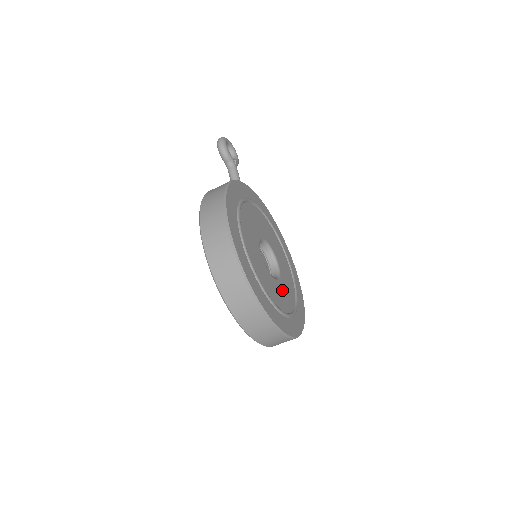
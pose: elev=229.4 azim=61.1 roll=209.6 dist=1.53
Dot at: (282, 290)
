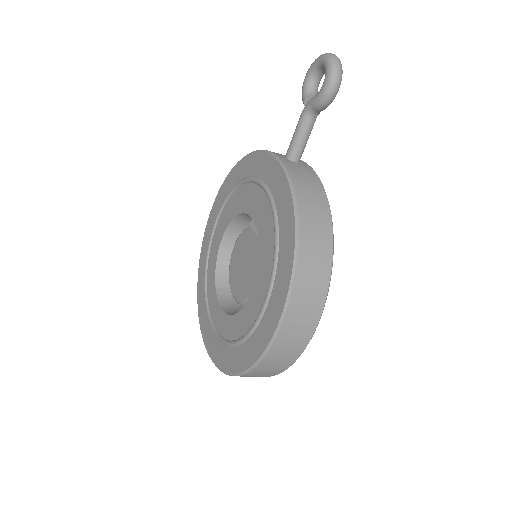
Dot at: occluded
